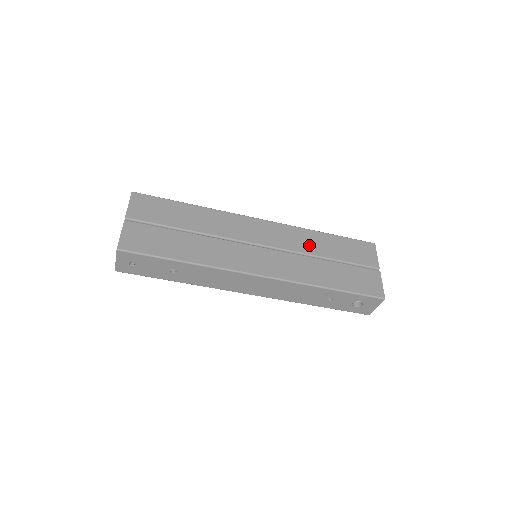
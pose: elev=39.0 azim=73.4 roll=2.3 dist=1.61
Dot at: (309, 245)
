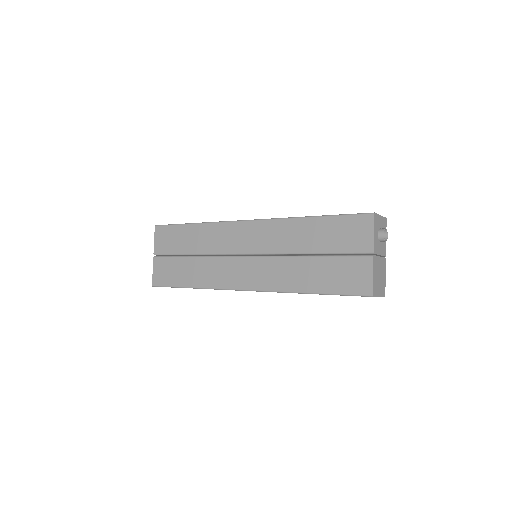
Dot at: (291, 241)
